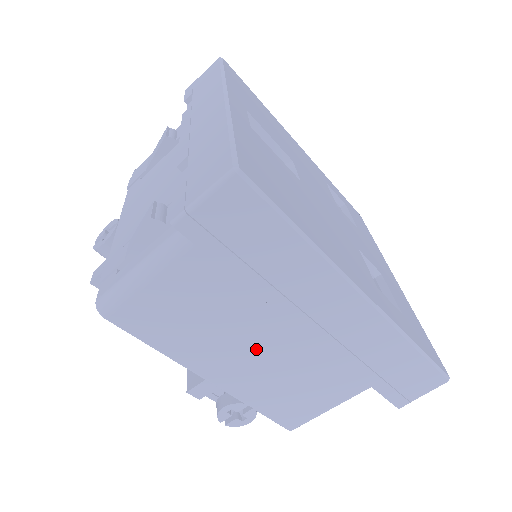
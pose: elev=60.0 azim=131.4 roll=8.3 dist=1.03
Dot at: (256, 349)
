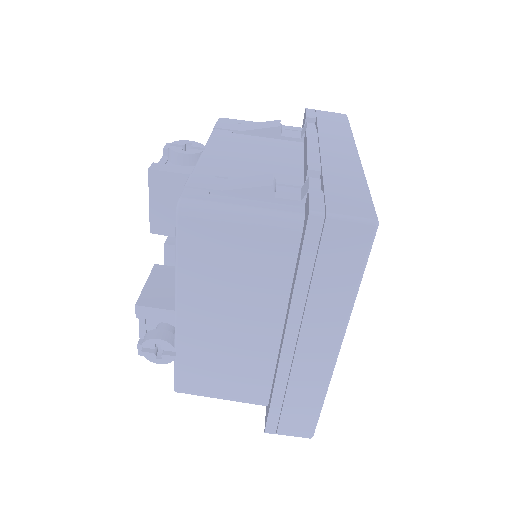
Dot at: (233, 322)
